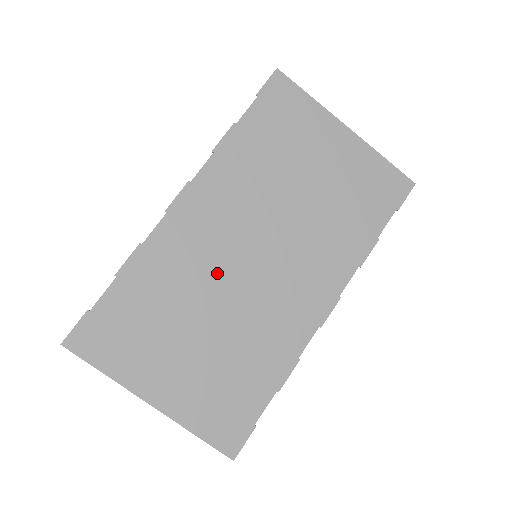
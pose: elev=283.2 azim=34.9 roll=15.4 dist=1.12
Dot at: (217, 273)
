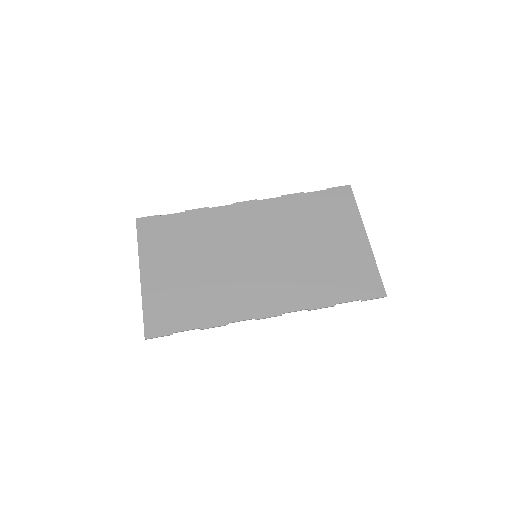
Dot at: (229, 247)
